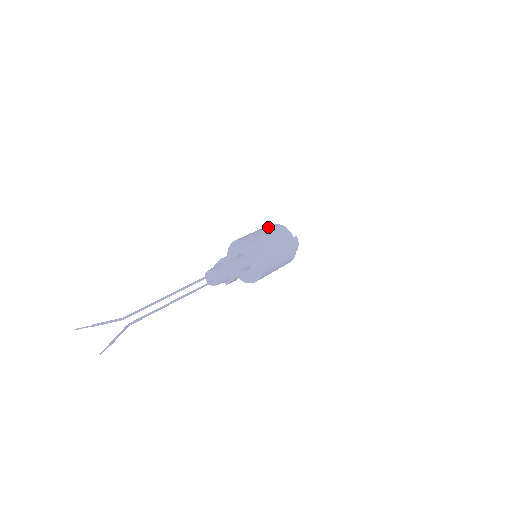
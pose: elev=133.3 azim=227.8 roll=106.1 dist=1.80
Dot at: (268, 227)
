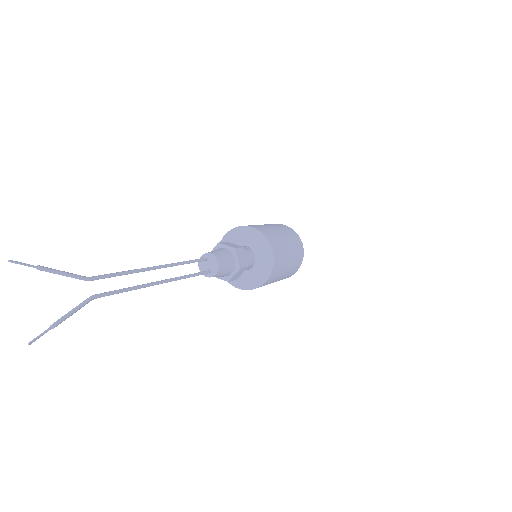
Dot at: (291, 235)
